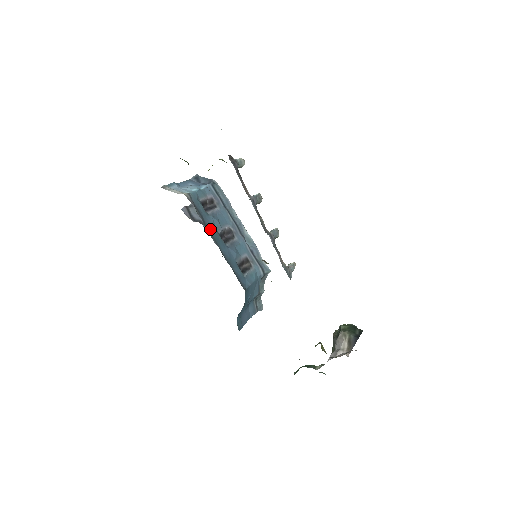
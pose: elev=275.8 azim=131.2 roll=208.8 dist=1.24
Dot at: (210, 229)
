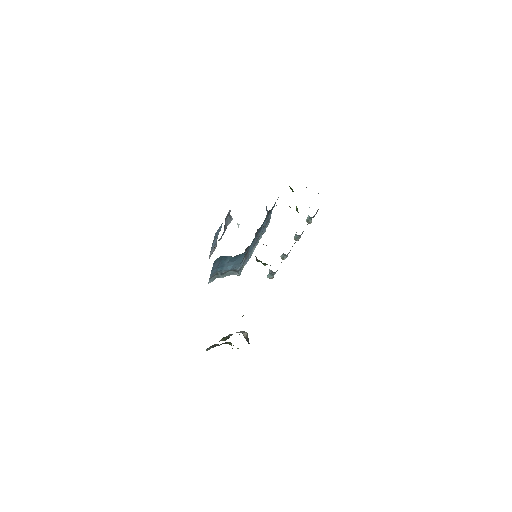
Dot at: occluded
